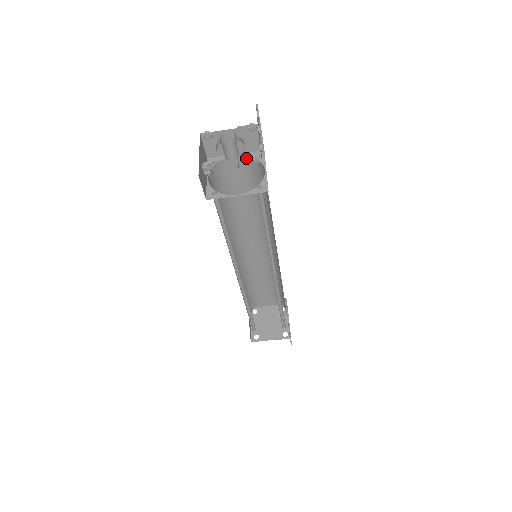
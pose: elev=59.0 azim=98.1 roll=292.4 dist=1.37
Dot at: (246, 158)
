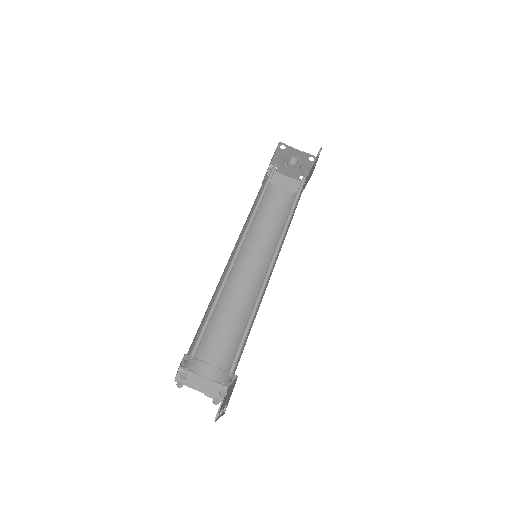
Dot at: (286, 194)
